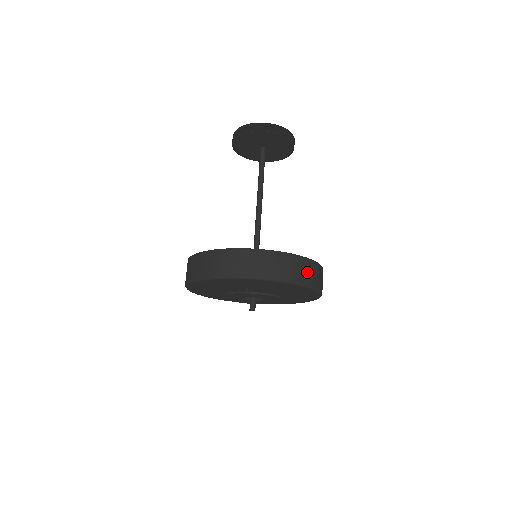
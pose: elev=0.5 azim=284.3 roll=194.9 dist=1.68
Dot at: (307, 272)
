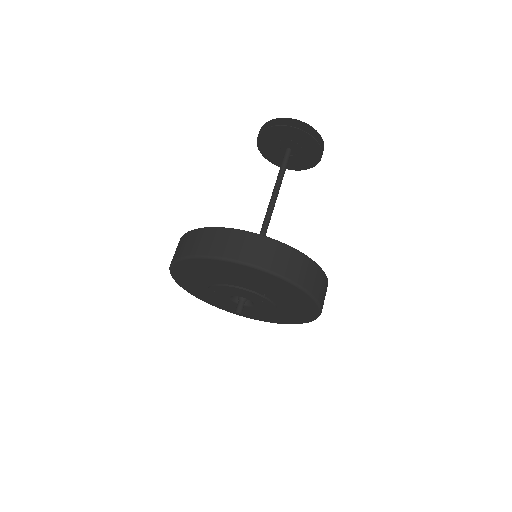
Dot at: (226, 243)
